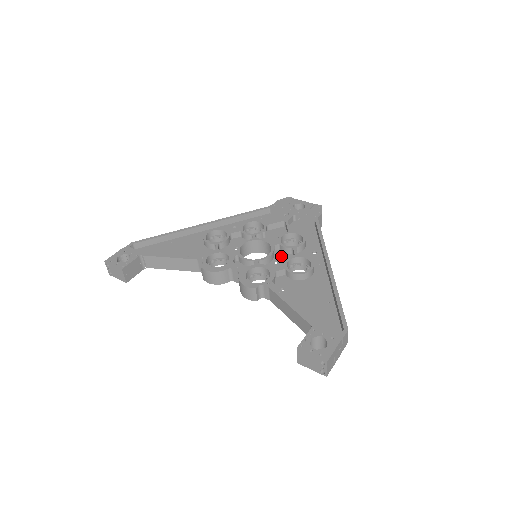
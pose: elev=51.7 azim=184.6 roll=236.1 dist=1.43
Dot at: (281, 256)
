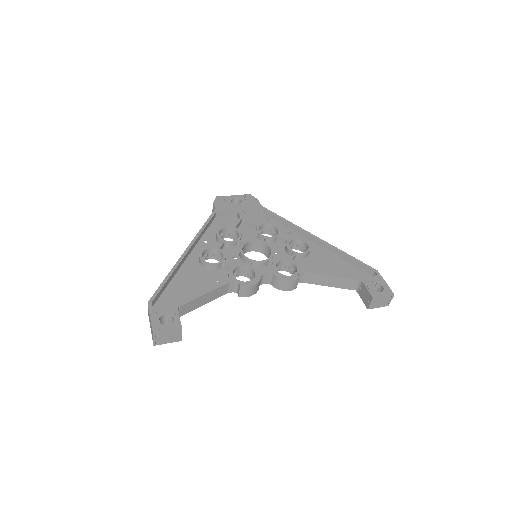
Dot at: (273, 247)
